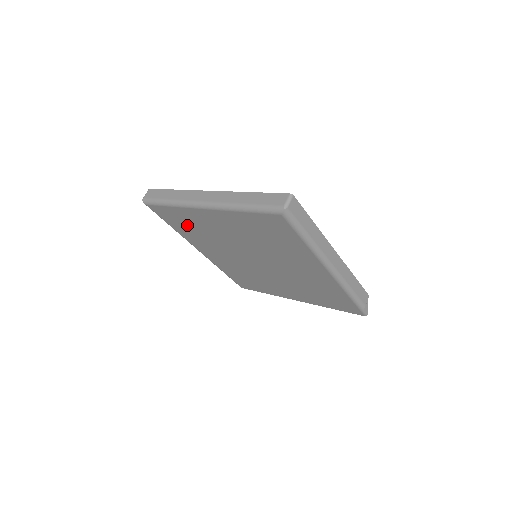
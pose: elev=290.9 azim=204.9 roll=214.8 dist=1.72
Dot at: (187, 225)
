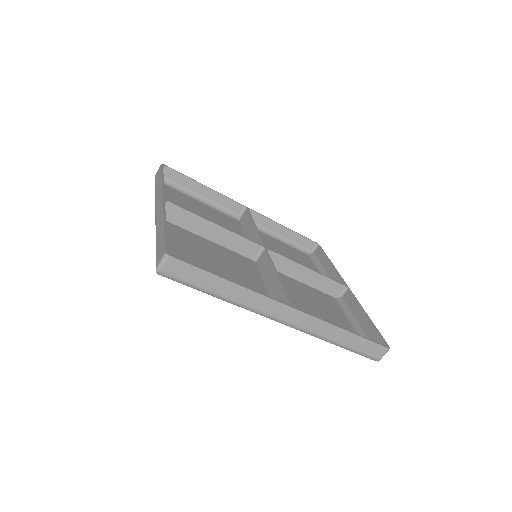
Dot at: (204, 268)
